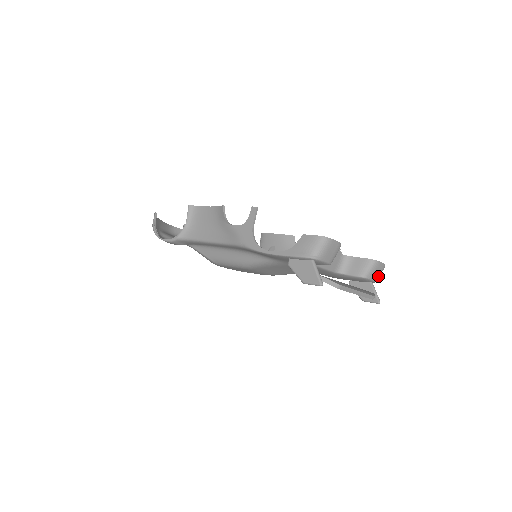
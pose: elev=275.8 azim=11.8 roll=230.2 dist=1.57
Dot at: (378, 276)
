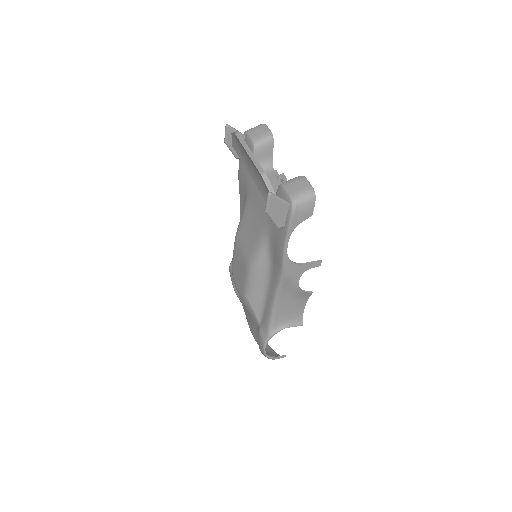
Dot at: (297, 193)
